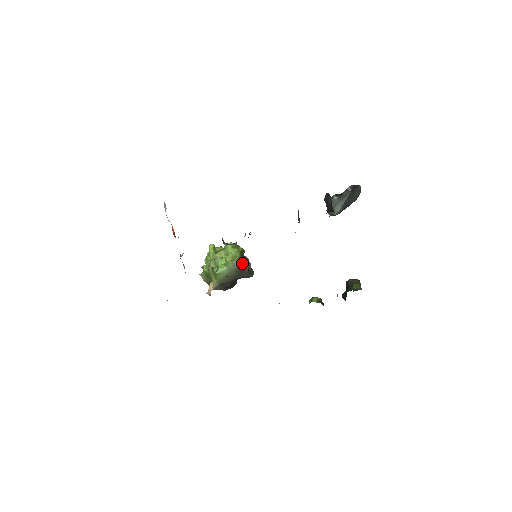
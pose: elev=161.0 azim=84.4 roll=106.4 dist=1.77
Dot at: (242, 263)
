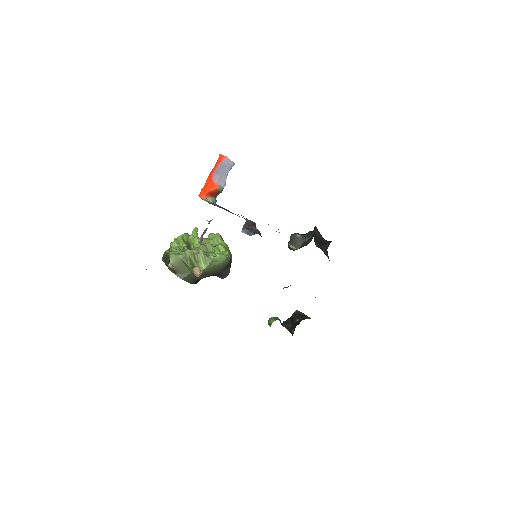
Dot at: (231, 259)
